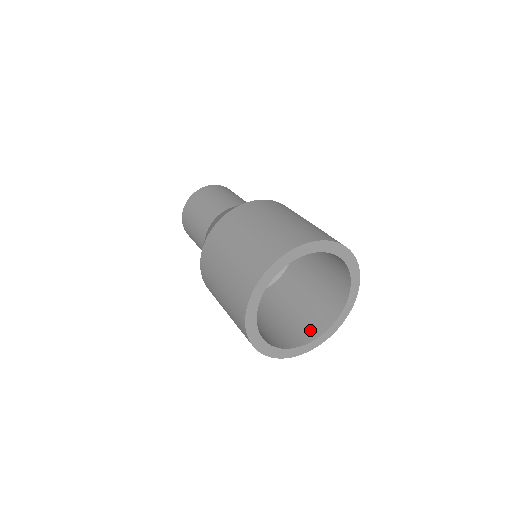
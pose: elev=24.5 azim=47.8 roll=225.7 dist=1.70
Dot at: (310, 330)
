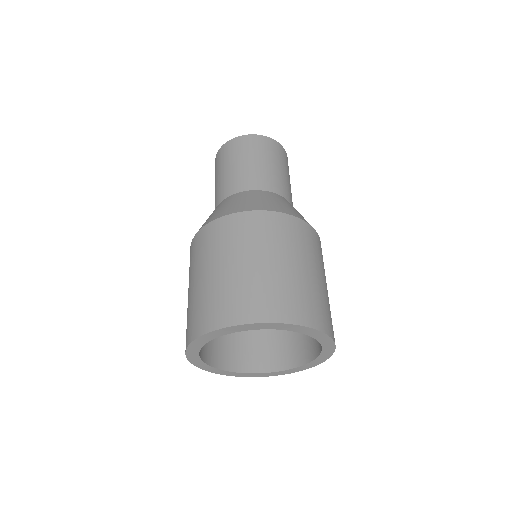
Dot at: (297, 353)
